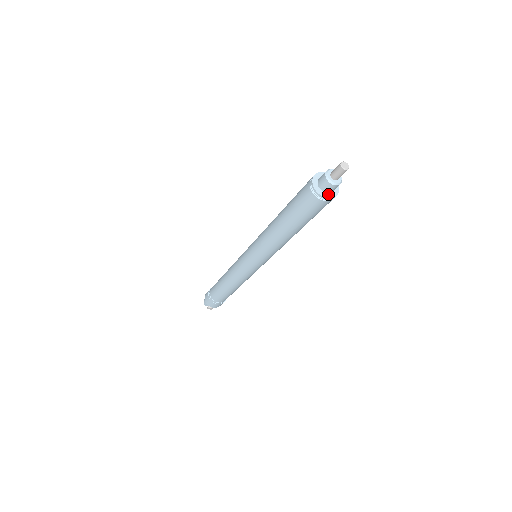
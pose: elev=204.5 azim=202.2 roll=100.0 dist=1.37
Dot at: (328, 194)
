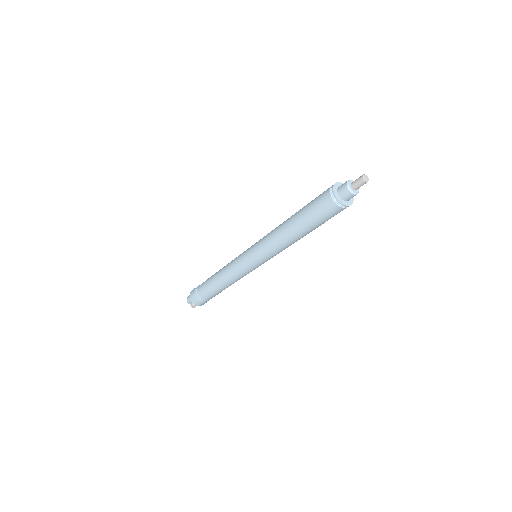
Dot at: (346, 202)
